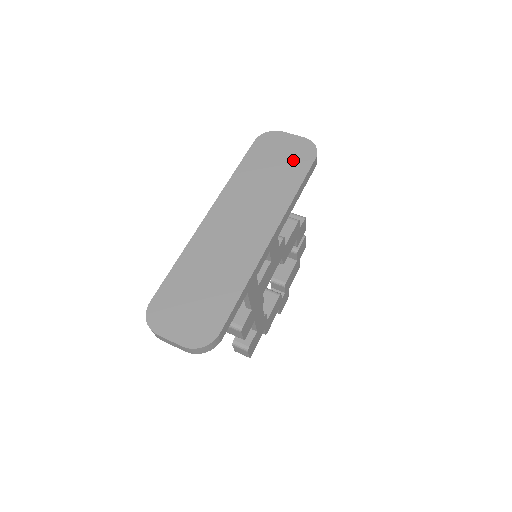
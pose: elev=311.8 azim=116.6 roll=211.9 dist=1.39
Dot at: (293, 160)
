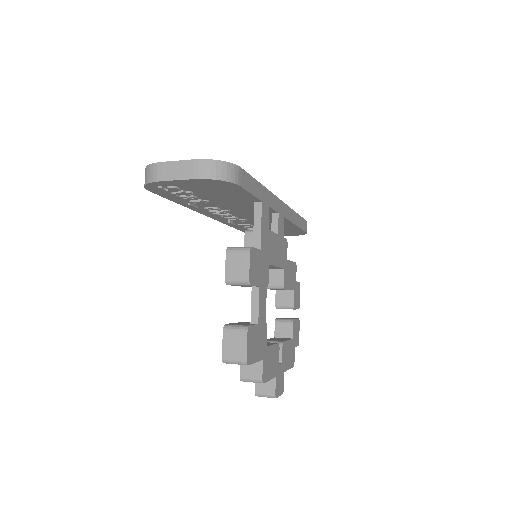
Dot at: occluded
